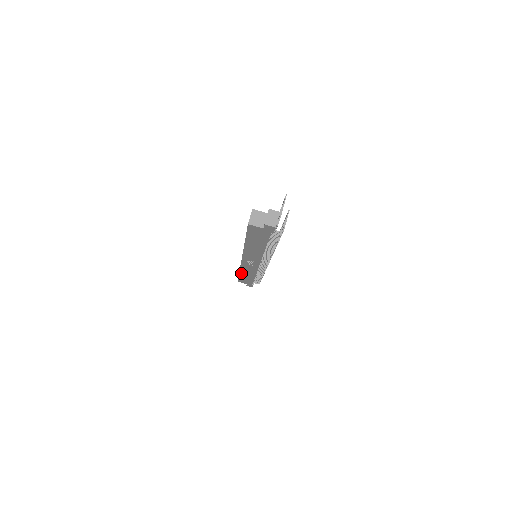
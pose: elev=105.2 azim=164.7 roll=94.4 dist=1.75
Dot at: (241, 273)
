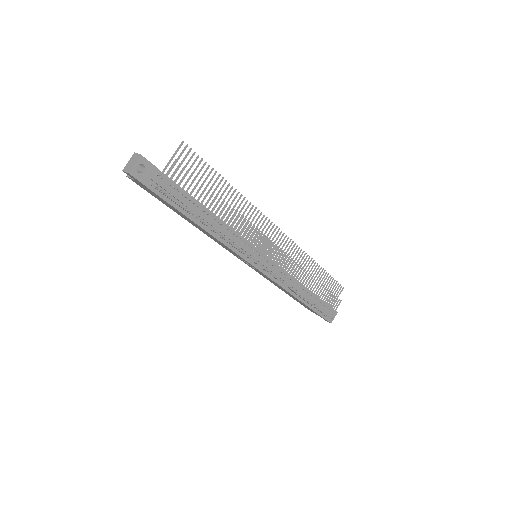
Dot at: occluded
